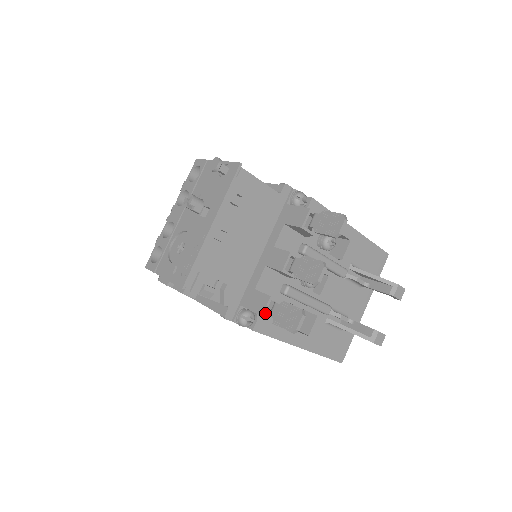
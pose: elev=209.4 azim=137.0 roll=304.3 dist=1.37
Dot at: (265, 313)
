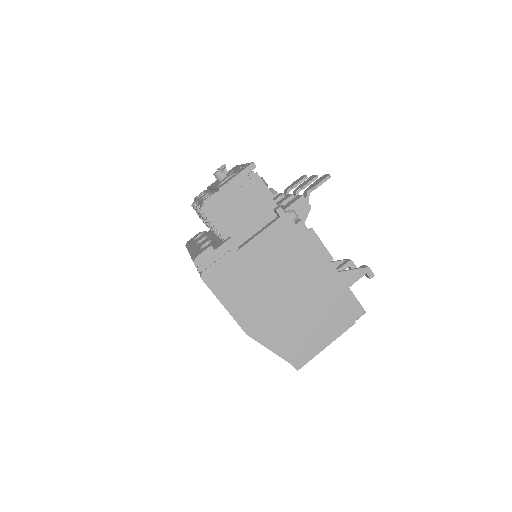
Dot at: (300, 217)
